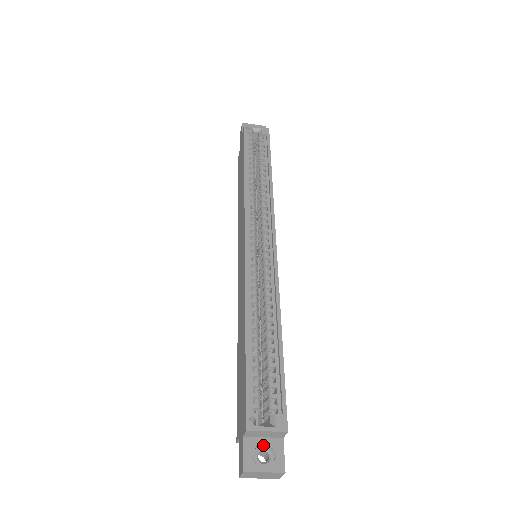
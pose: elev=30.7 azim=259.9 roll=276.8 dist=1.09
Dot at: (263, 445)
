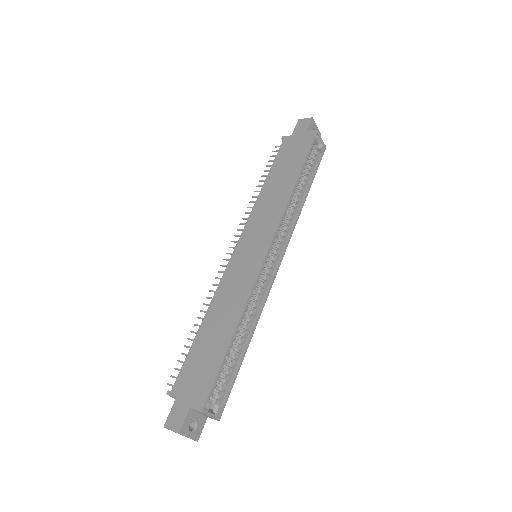
Dot at: (196, 418)
